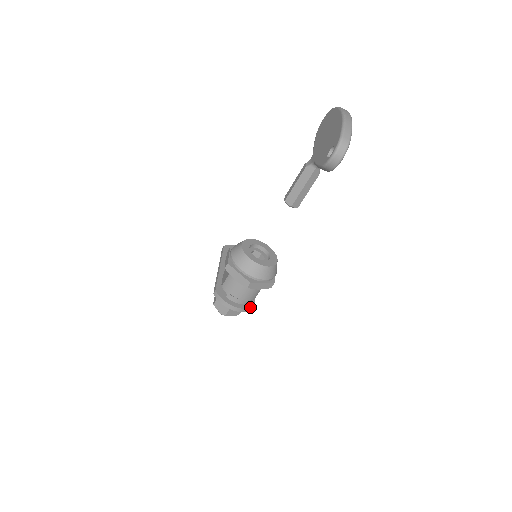
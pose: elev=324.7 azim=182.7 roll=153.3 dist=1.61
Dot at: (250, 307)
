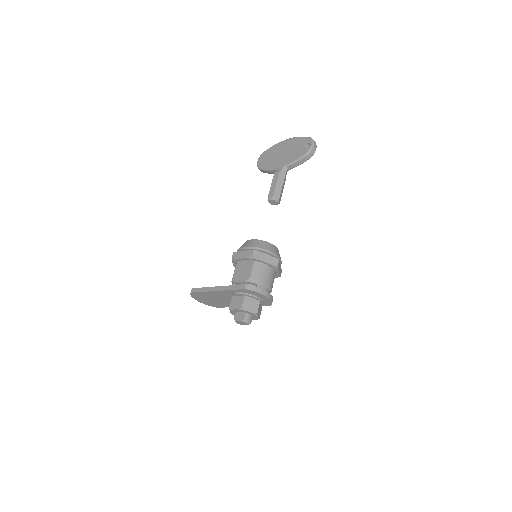
Dot at: occluded
